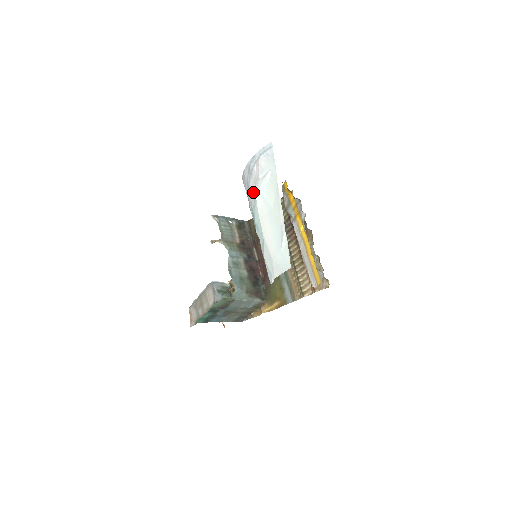
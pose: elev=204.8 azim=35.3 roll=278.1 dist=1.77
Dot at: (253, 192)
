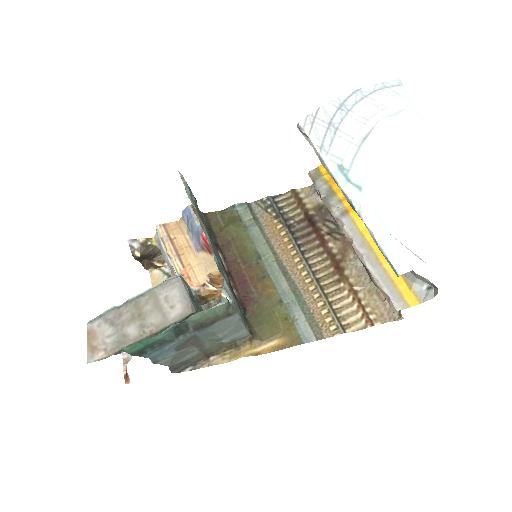
Dot at: (353, 135)
